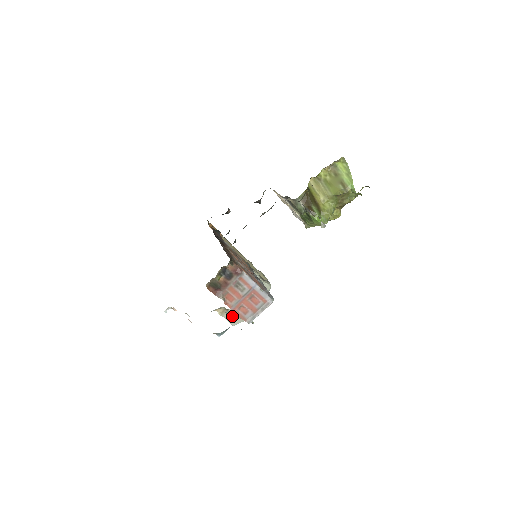
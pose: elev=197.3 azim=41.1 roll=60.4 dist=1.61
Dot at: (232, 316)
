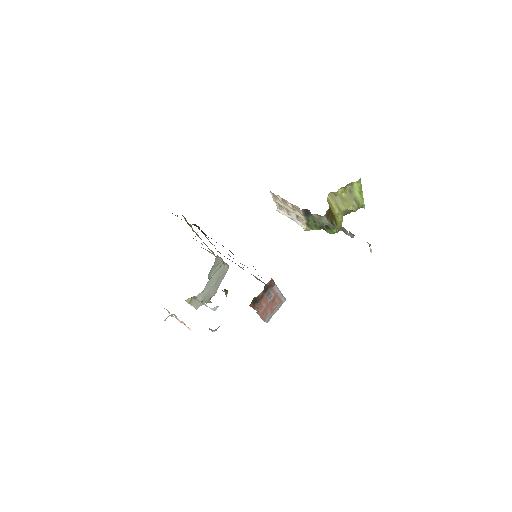
Dot at: (214, 307)
